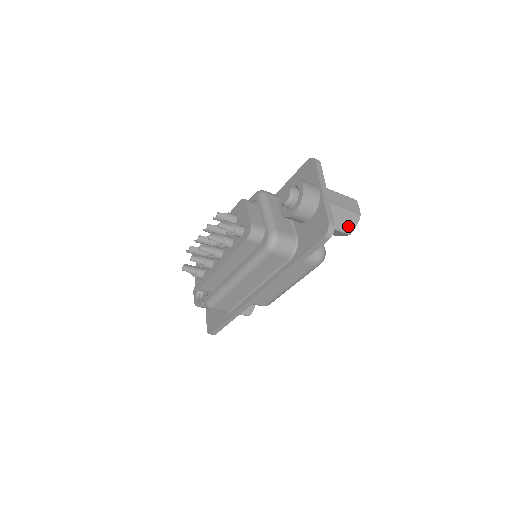
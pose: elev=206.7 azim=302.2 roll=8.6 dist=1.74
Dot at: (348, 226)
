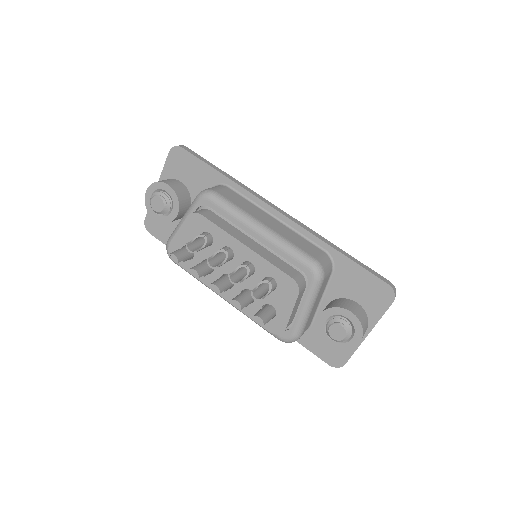
Dot at: occluded
